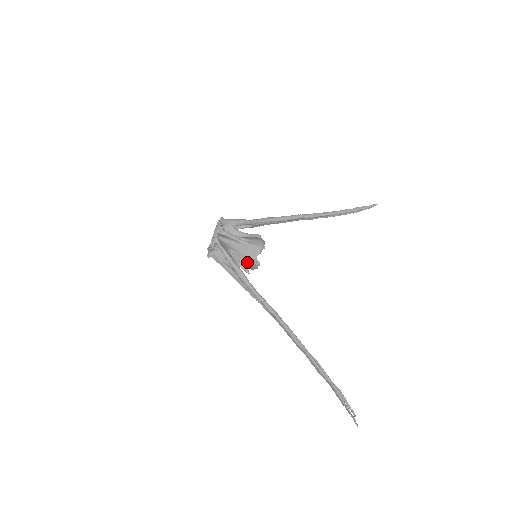
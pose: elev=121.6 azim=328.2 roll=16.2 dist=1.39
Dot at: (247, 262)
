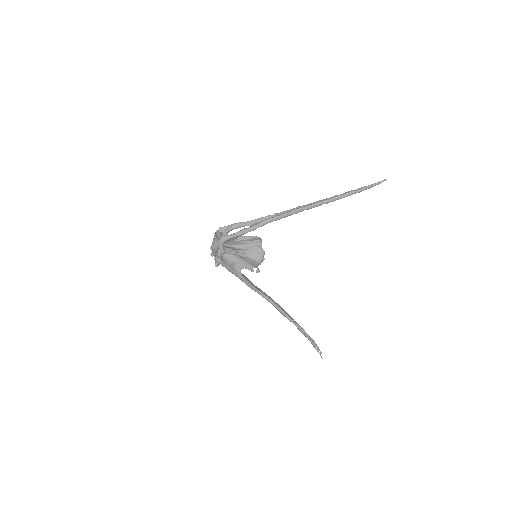
Dot at: occluded
